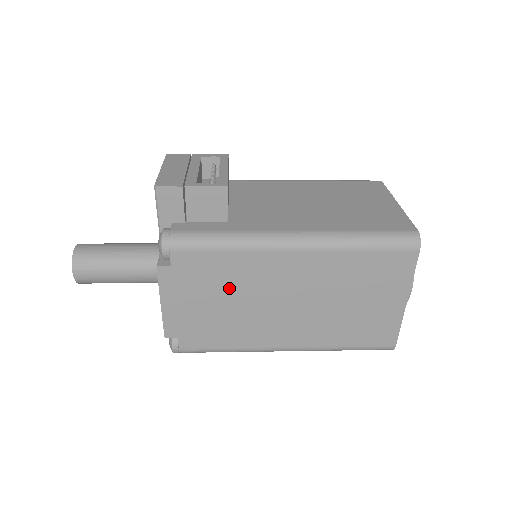
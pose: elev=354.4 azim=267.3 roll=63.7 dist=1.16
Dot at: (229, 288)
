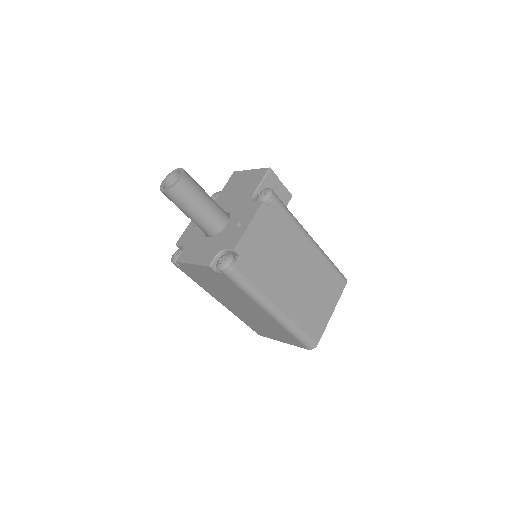
Dot at: (281, 243)
